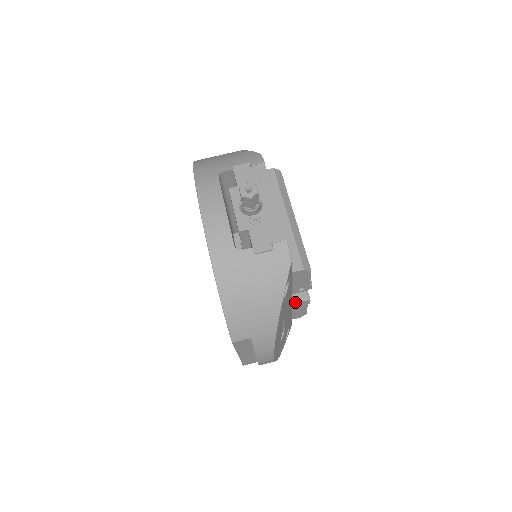
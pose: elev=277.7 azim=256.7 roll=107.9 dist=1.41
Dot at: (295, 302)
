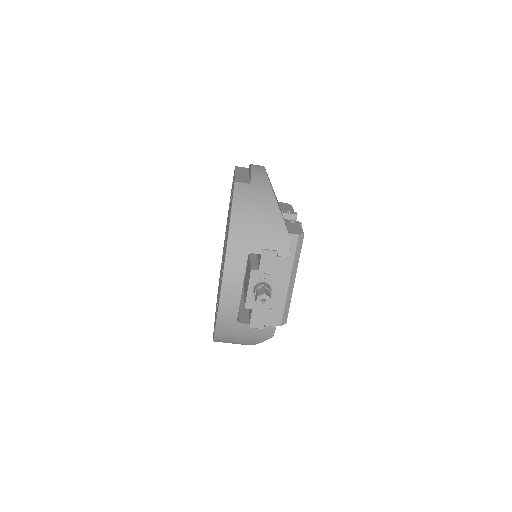
Dot at: occluded
